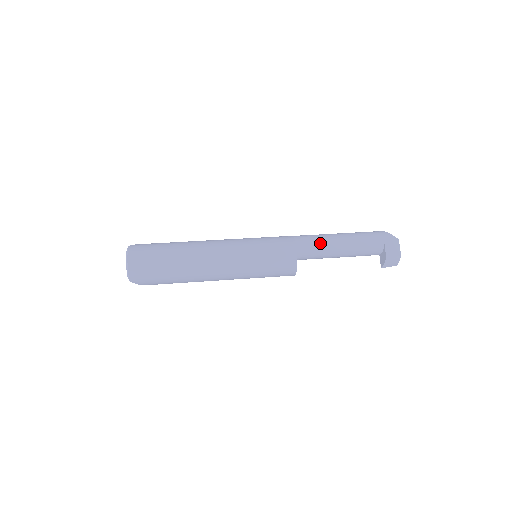
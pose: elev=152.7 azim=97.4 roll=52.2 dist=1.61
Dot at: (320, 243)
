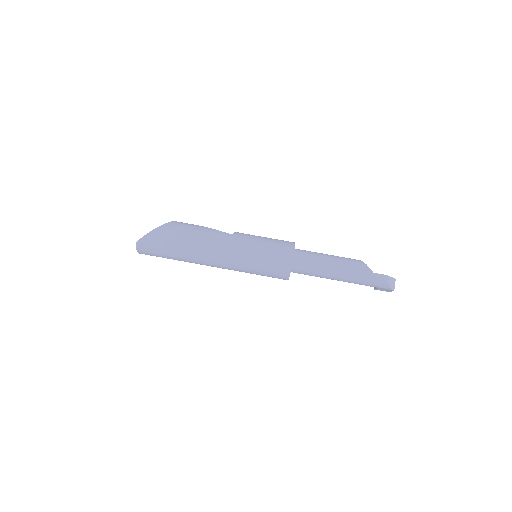
Dot at: (315, 276)
